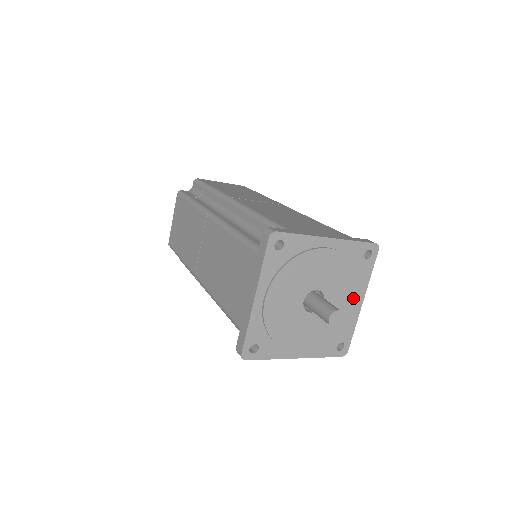
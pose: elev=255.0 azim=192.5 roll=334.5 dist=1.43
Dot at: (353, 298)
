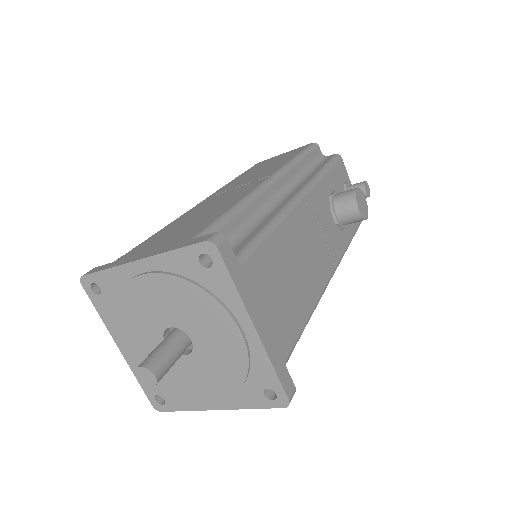
Dot at: (229, 327)
